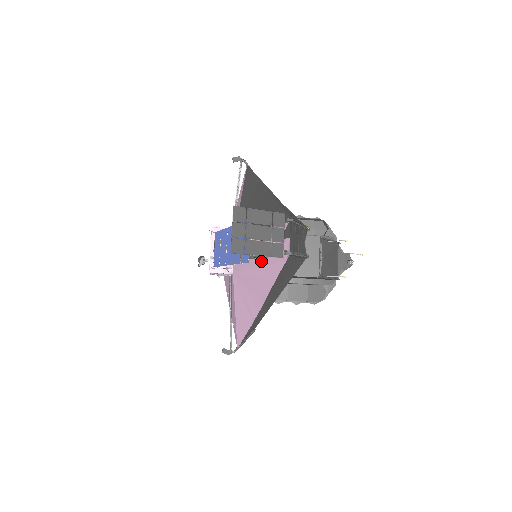
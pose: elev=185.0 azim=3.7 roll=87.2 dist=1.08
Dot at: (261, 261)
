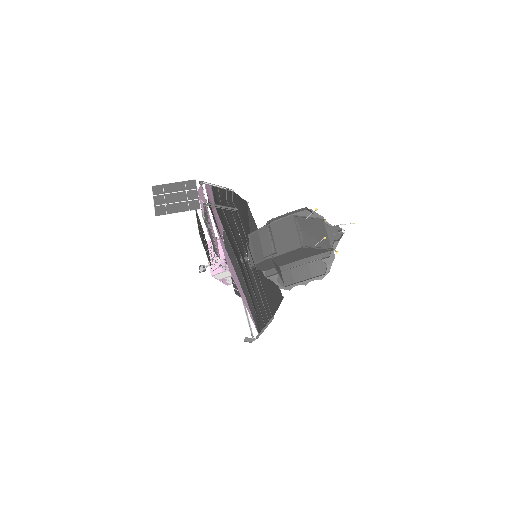
Dot at: occluded
